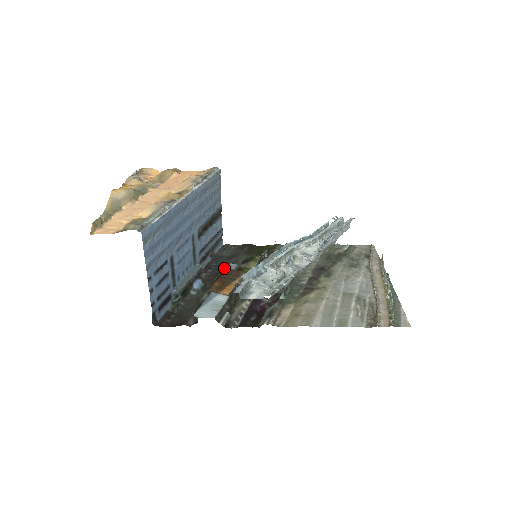
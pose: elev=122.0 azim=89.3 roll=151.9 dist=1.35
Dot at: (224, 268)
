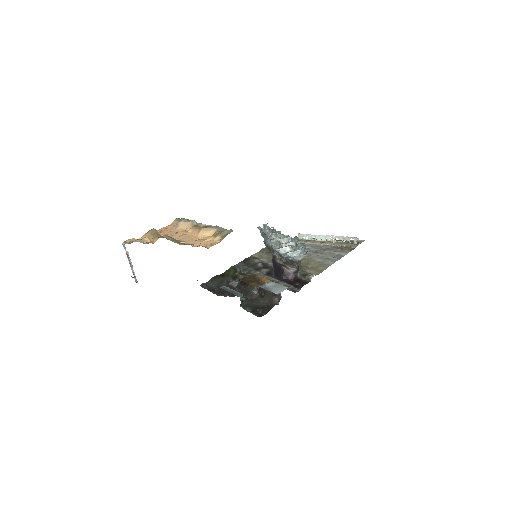
Dot at: (230, 287)
